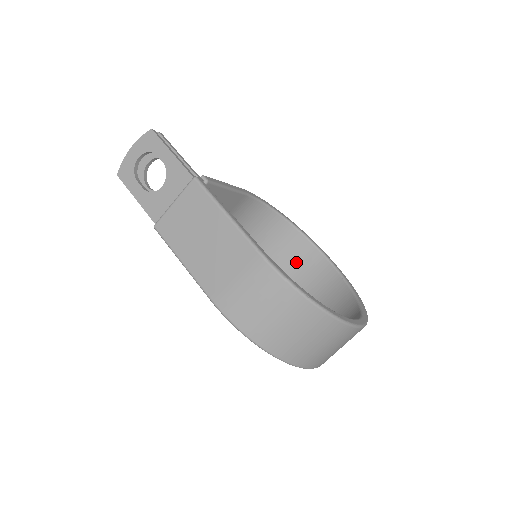
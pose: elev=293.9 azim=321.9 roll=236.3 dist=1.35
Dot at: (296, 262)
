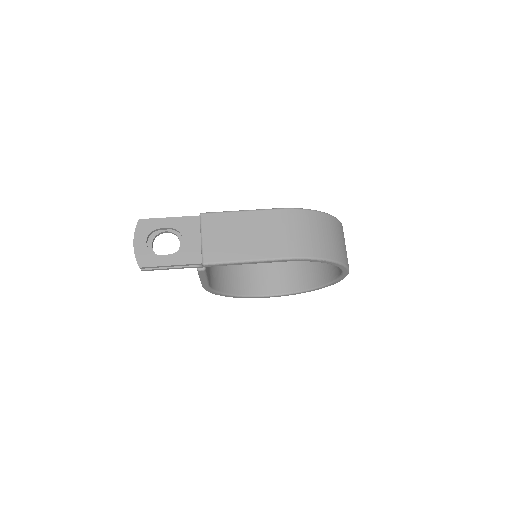
Dot at: (257, 277)
